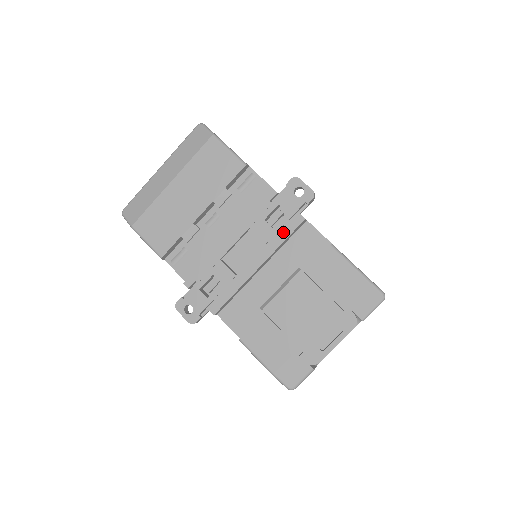
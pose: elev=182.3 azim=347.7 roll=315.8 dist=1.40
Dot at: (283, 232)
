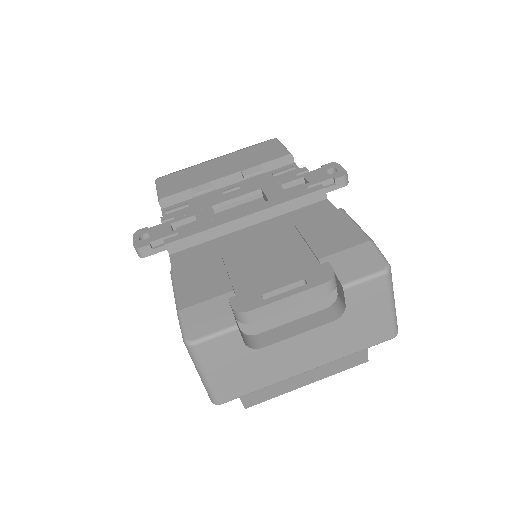
Dot at: (294, 194)
